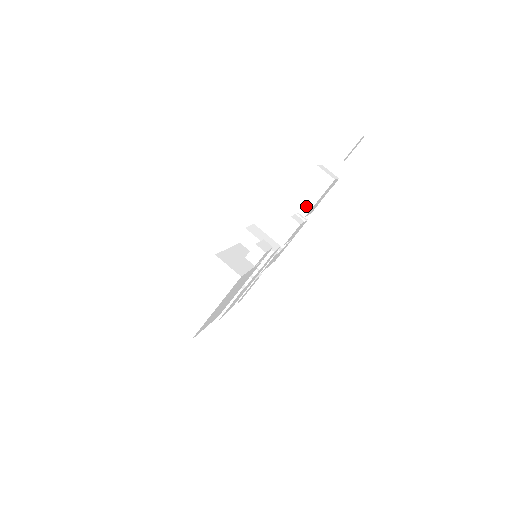
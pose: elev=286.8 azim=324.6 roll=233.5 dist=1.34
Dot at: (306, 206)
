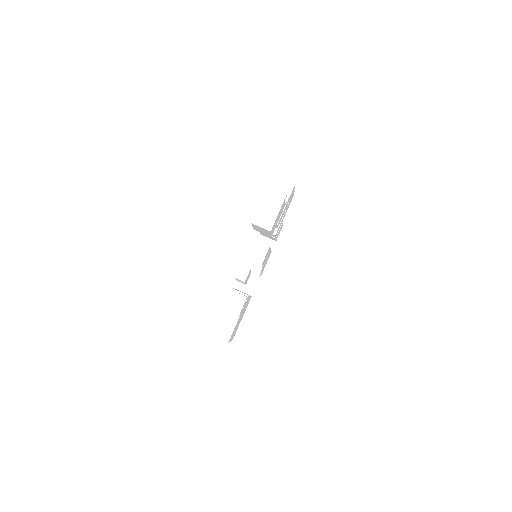
Dot at: (266, 234)
